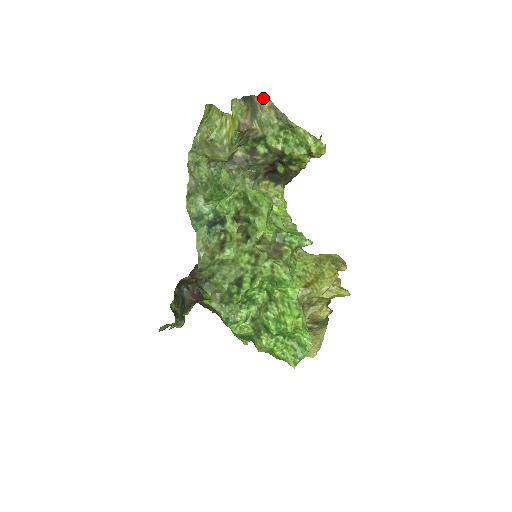
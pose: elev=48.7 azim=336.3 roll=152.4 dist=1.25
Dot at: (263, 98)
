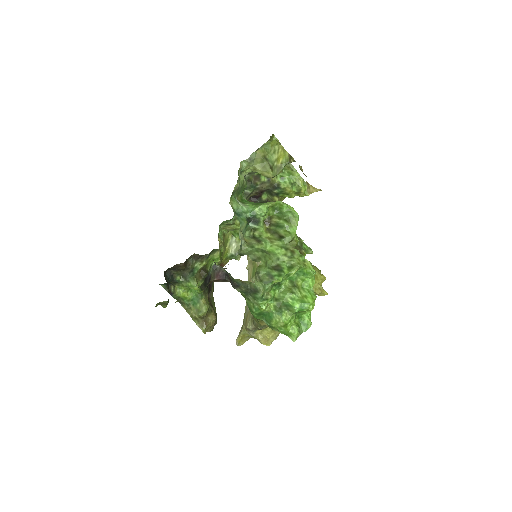
Dot at: occluded
